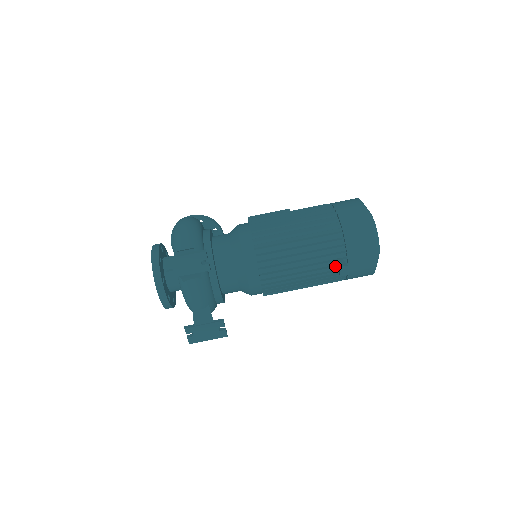
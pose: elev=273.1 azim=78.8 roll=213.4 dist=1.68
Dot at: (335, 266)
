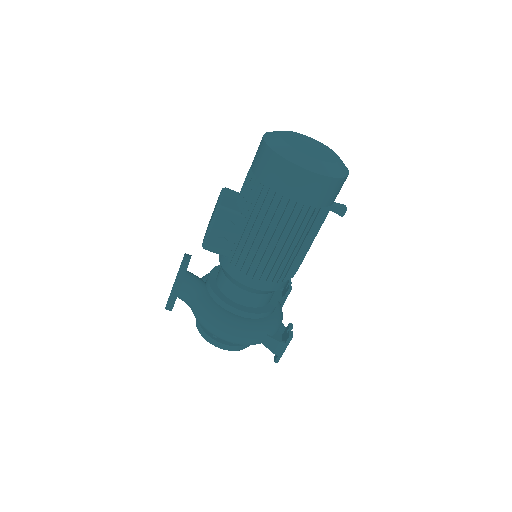
Dot at: occluded
